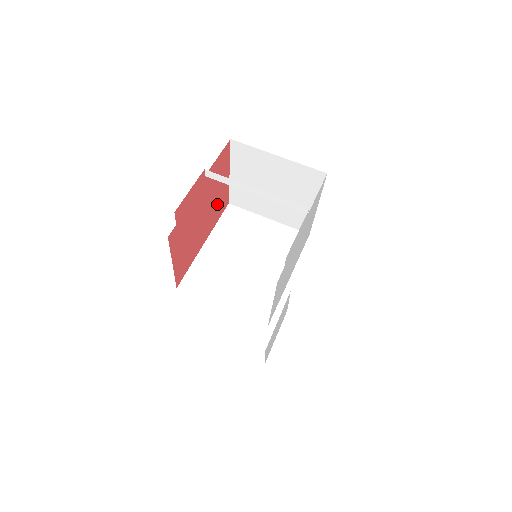
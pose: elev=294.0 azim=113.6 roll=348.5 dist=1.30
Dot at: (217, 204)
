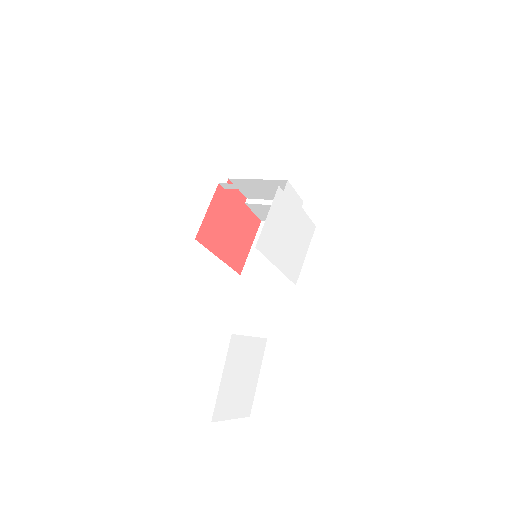
Dot at: (237, 250)
